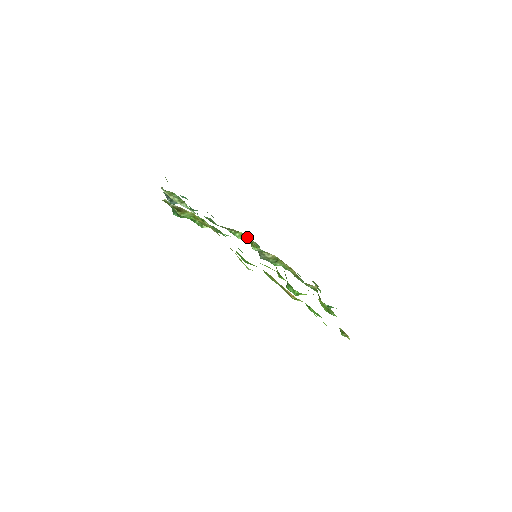
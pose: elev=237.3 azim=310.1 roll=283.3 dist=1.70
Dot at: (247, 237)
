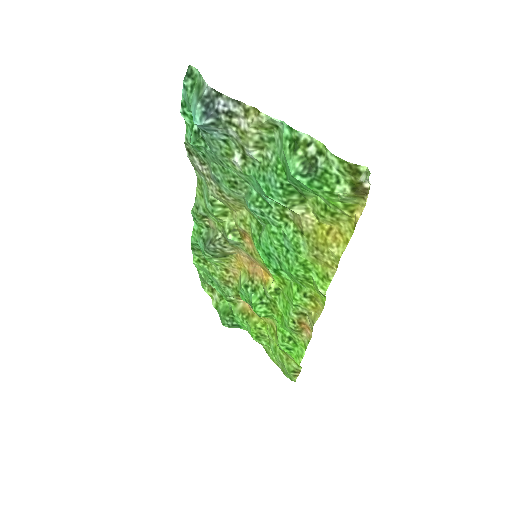
Dot at: (230, 219)
